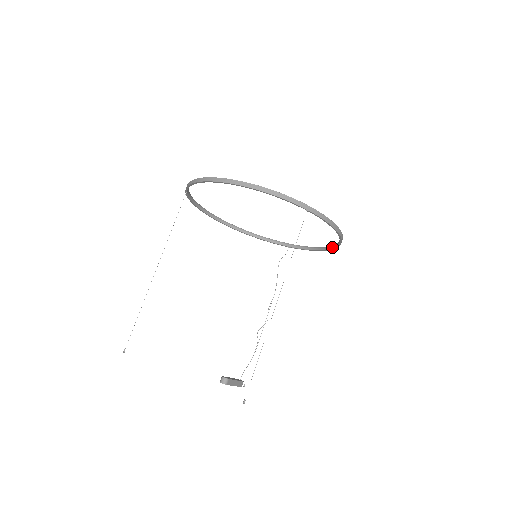
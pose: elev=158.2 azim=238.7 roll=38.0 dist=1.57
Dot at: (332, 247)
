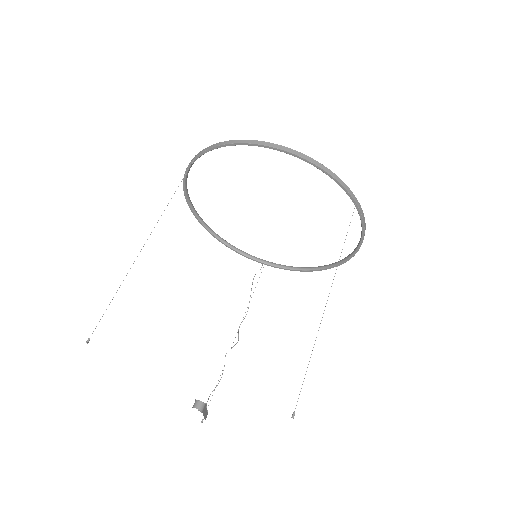
Dot at: (327, 266)
